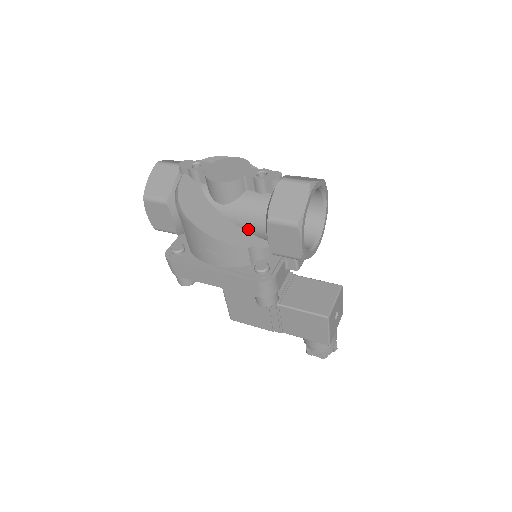
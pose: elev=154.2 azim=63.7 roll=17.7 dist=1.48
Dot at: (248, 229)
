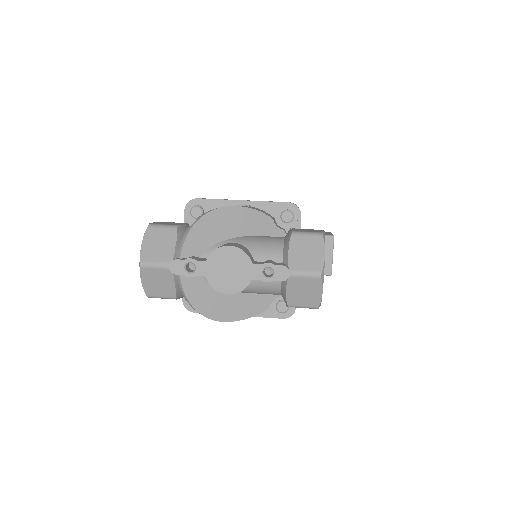
Dot at: occluded
